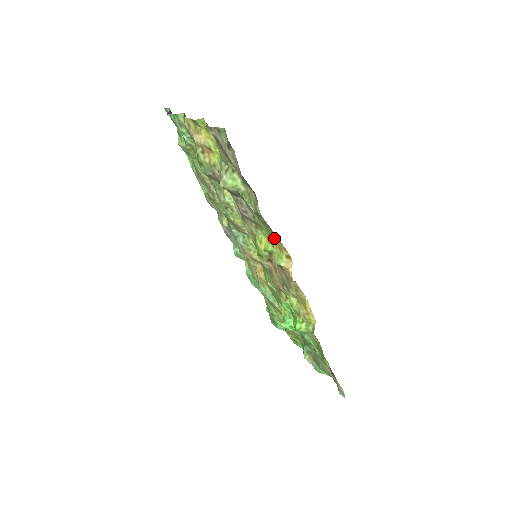
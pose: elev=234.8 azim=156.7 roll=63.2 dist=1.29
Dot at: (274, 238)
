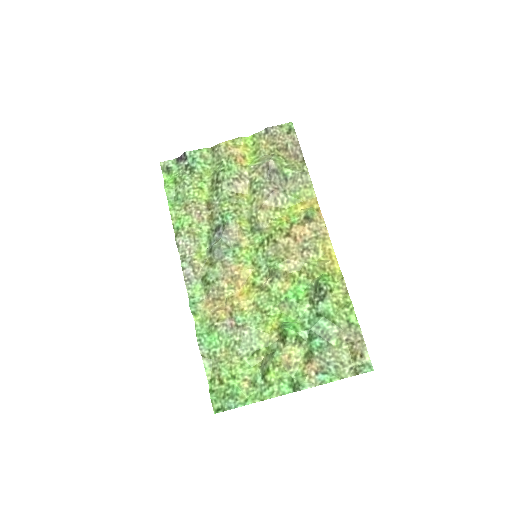
Dot at: (304, 201)
